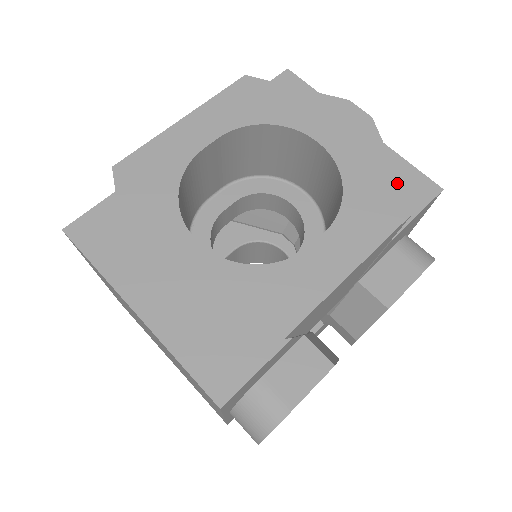
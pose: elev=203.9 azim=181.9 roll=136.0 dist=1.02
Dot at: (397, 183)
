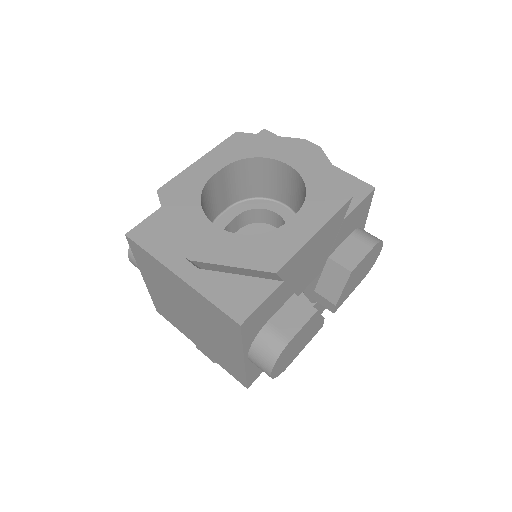
Dot at: (340, 182)
